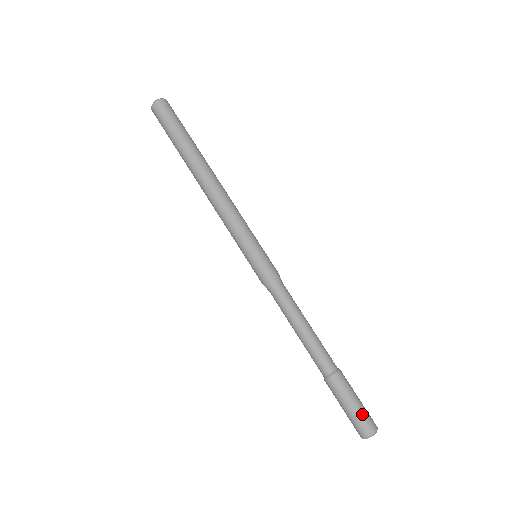
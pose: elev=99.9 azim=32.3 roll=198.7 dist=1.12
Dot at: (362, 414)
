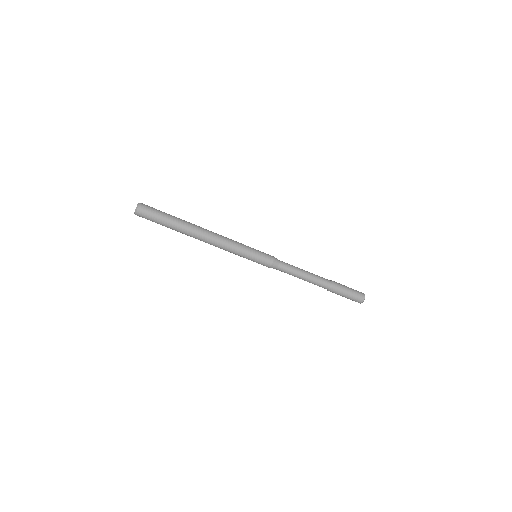
Dot at: (355, 292)
